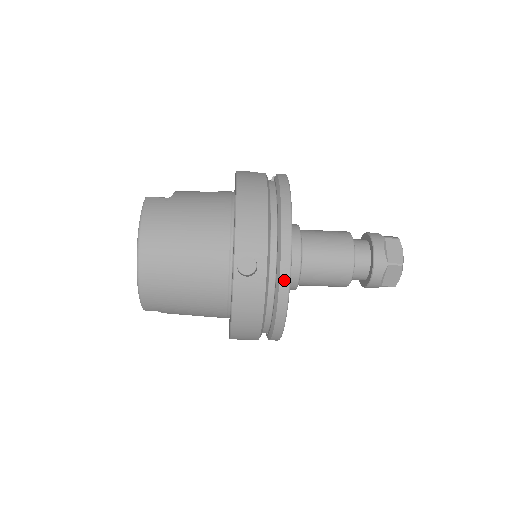
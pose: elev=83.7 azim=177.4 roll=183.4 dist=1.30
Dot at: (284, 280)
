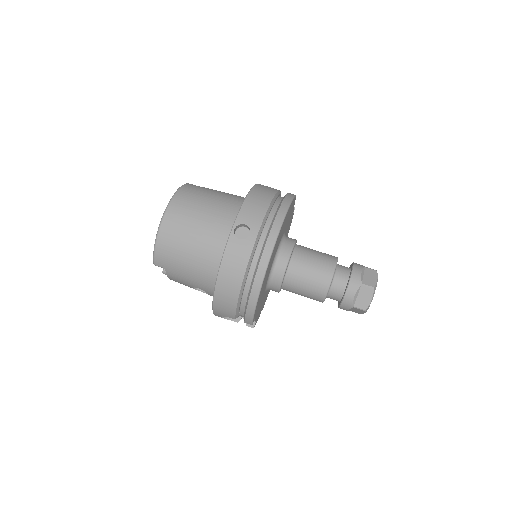
Dot at: (267, 250)
